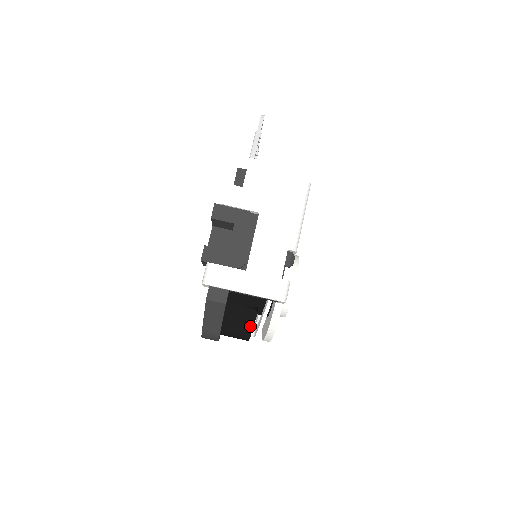
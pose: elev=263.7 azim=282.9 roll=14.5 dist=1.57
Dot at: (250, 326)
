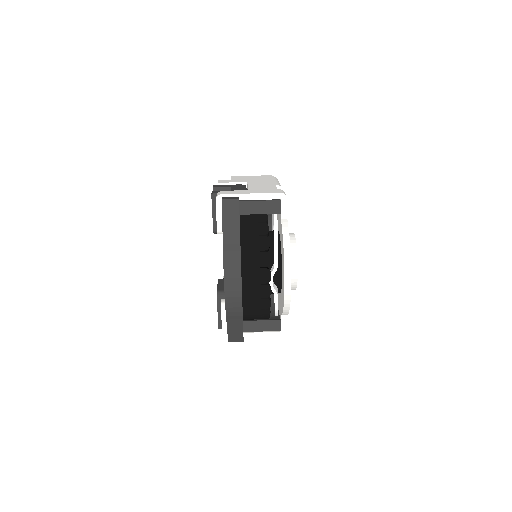
Dot at: (266, 240)
